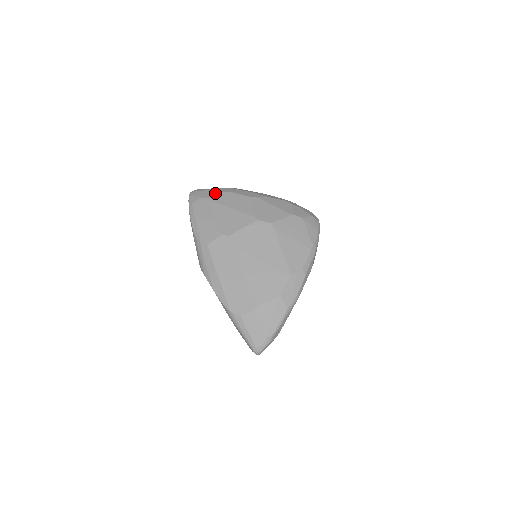
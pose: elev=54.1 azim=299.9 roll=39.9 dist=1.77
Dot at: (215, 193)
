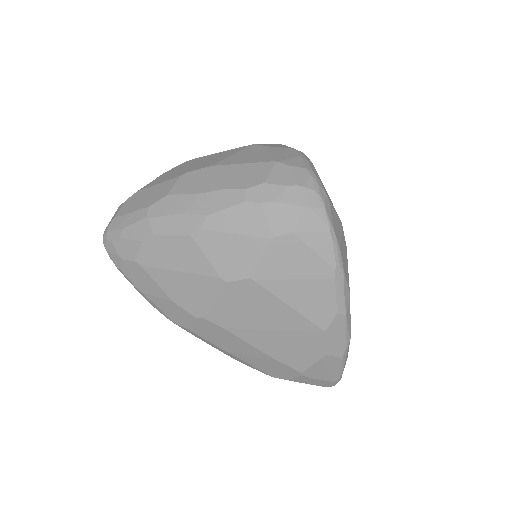
Dot at: (135, 245)
